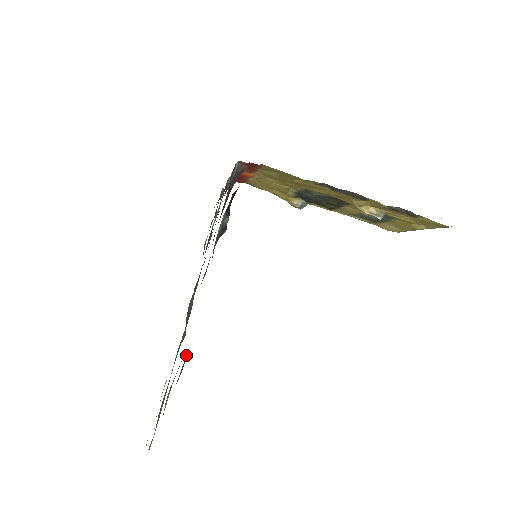
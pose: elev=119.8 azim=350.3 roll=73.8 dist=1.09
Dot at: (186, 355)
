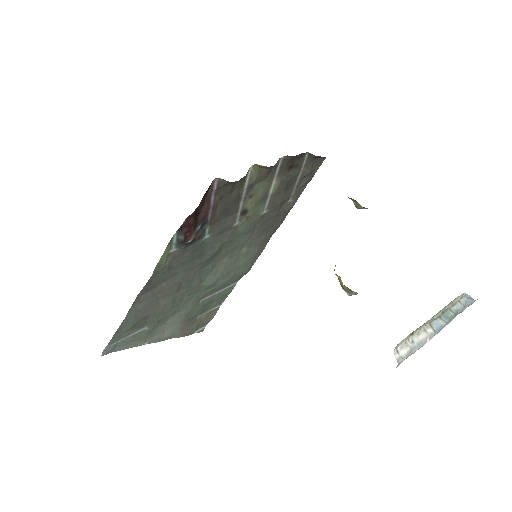
Dot at: (124, 322)
